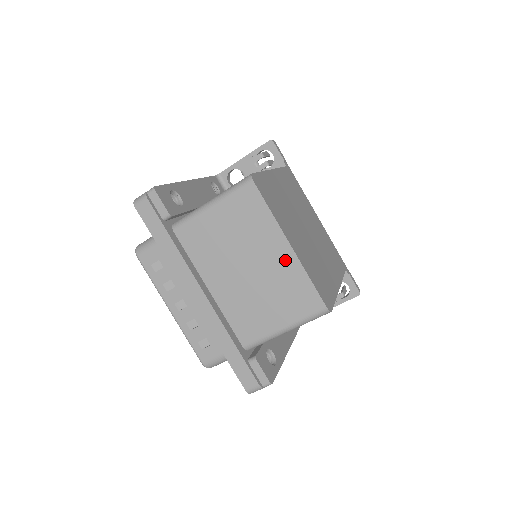
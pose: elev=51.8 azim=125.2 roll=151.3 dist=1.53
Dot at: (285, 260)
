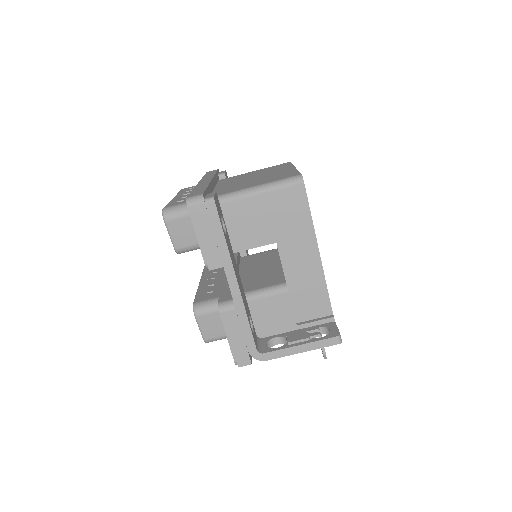
Dot at: occluded
